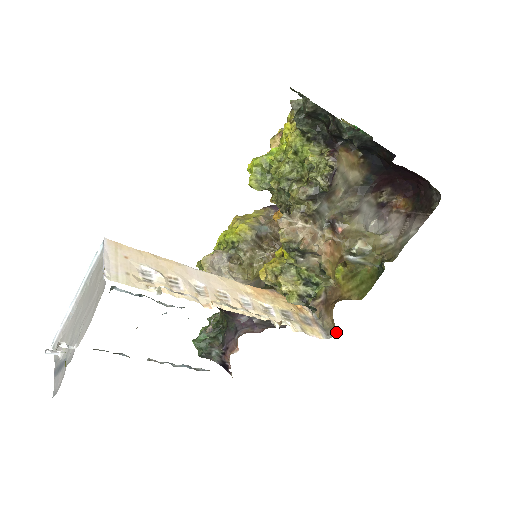
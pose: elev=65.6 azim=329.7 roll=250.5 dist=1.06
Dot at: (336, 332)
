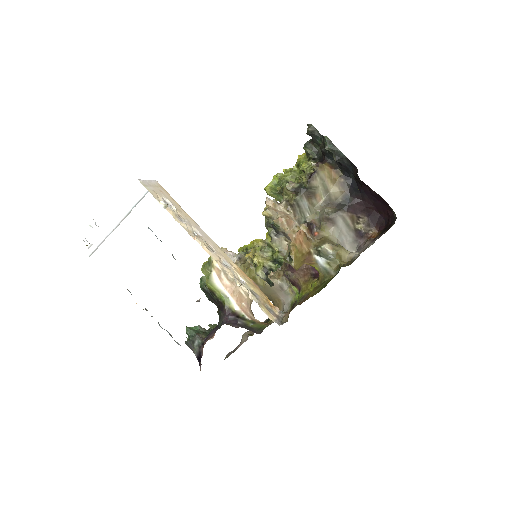
Dot at: occluded
